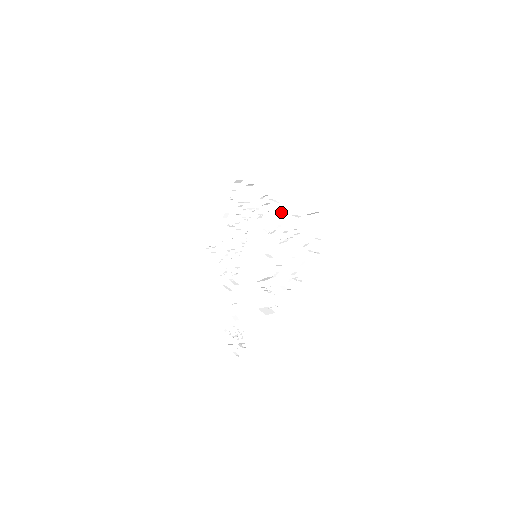
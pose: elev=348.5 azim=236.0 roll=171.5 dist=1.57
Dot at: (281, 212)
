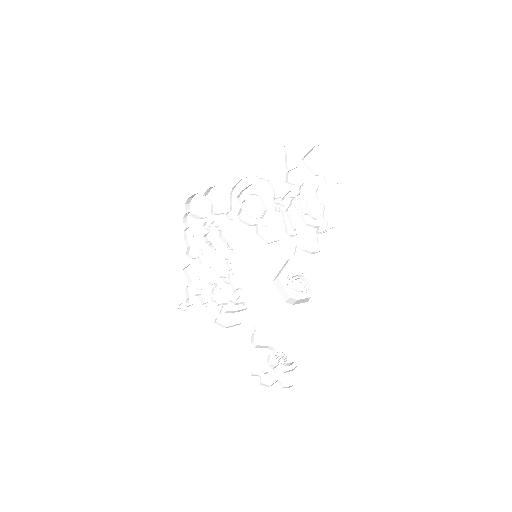
Dot at: (268, 182)
